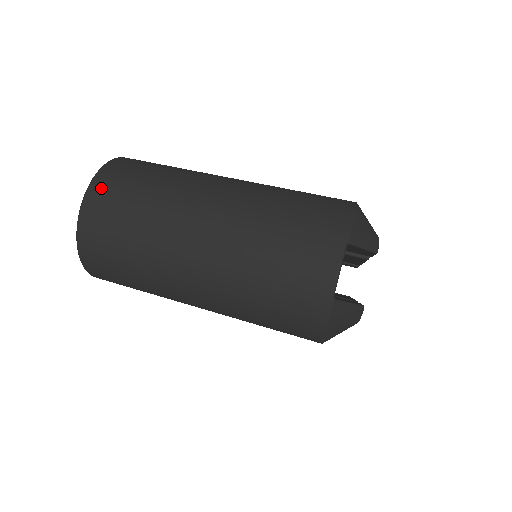
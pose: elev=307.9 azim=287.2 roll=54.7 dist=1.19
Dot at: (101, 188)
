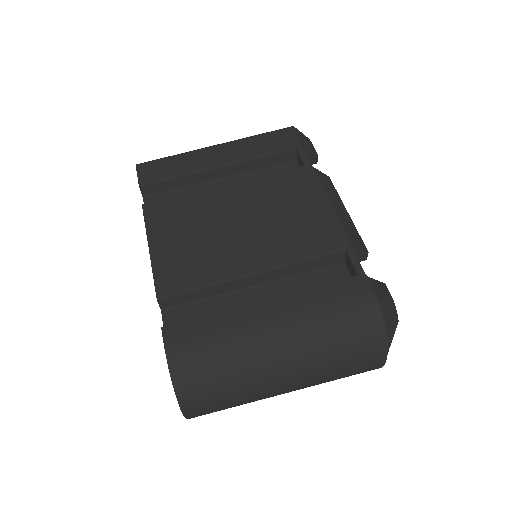
Dot at: (192, 405)
